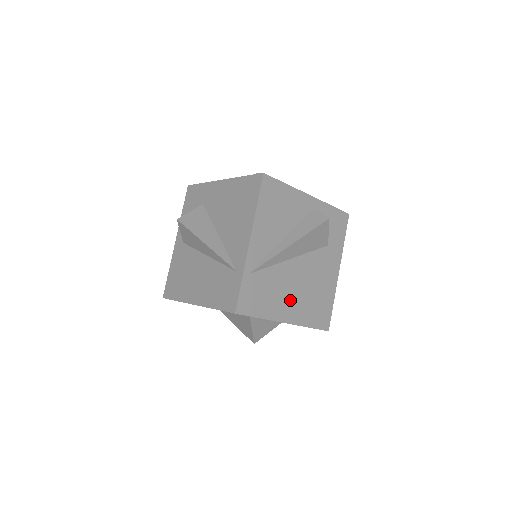
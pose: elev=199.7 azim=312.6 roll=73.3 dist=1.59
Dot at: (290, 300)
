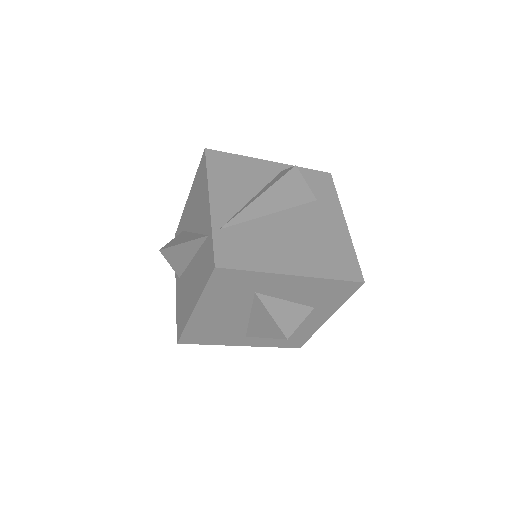
Dot at: (289, 252)
